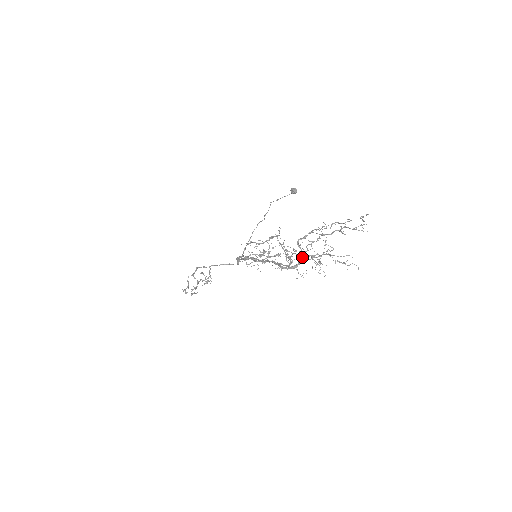
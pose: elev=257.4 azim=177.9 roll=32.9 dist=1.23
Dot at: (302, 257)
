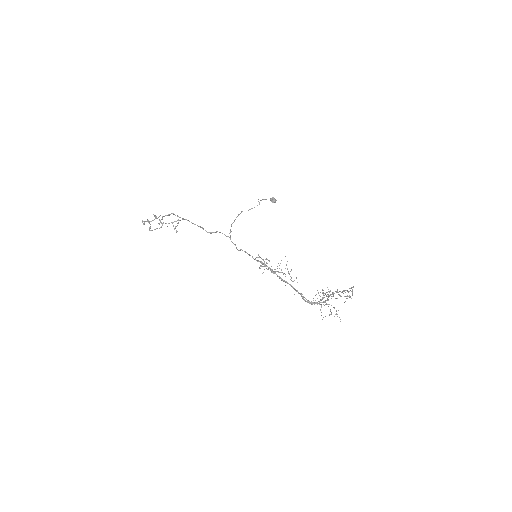
Dot at: (323, 302)
